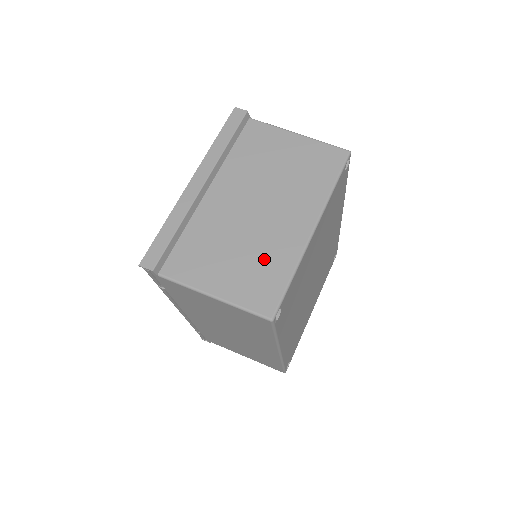
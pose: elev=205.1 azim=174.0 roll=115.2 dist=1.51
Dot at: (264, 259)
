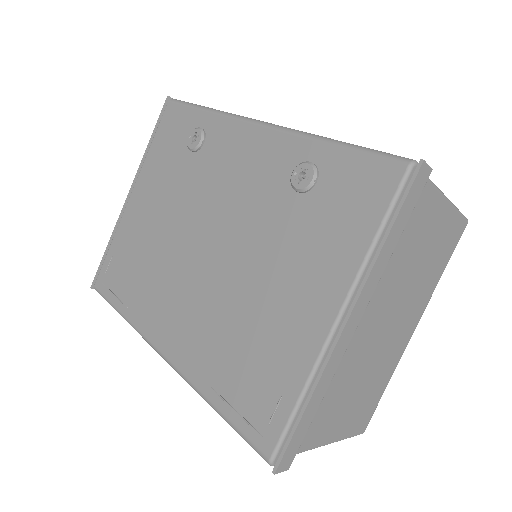
Dot at: (374, 383)
